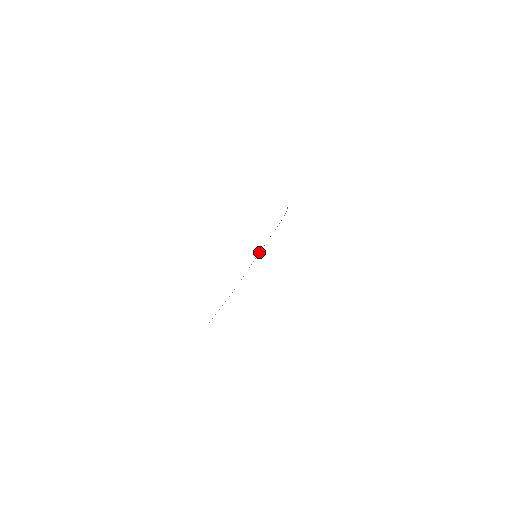
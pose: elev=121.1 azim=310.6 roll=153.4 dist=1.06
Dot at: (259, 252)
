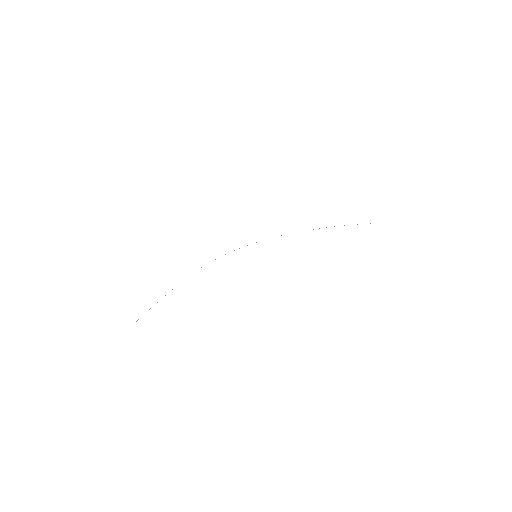
Dot at: occluded
